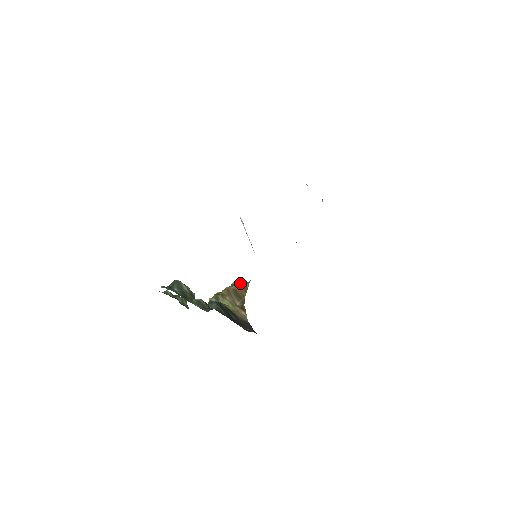
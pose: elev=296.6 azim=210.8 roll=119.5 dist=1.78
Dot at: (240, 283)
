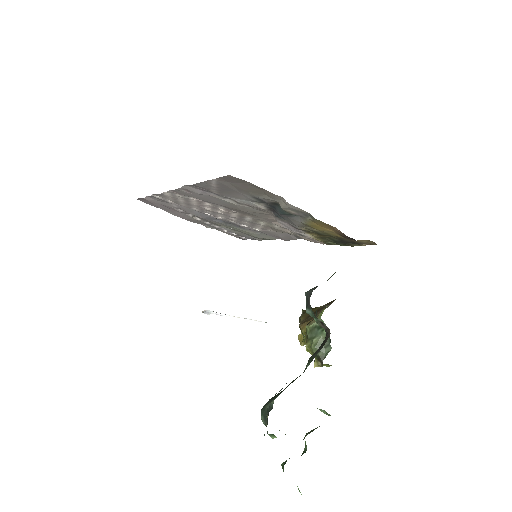
Dot at: (300, 317)
